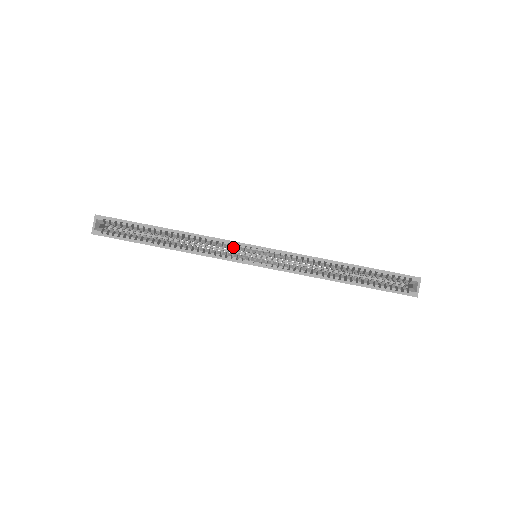
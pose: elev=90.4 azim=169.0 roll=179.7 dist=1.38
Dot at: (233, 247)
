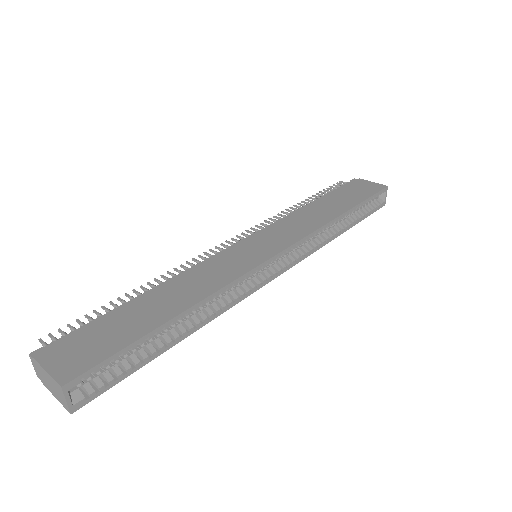
Dot at: occluded
